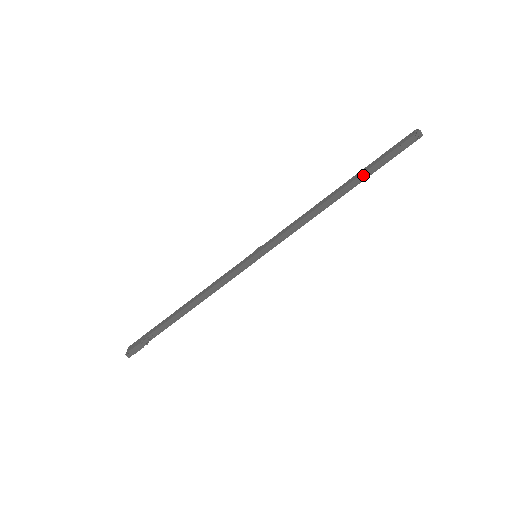
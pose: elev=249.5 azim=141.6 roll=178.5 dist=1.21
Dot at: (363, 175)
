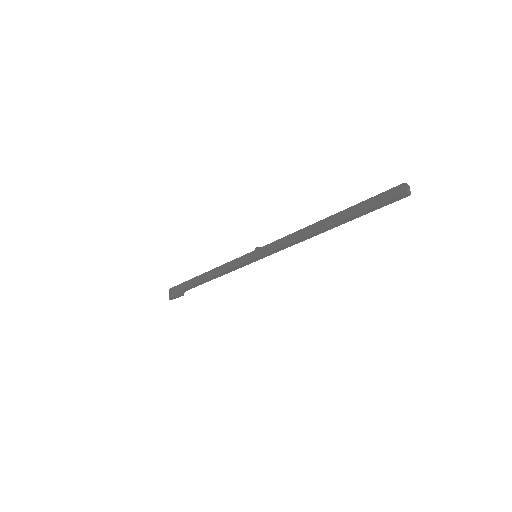
Dot at: (348, 218)
